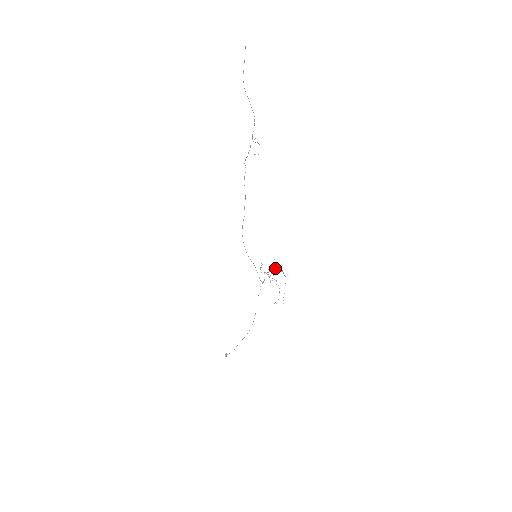
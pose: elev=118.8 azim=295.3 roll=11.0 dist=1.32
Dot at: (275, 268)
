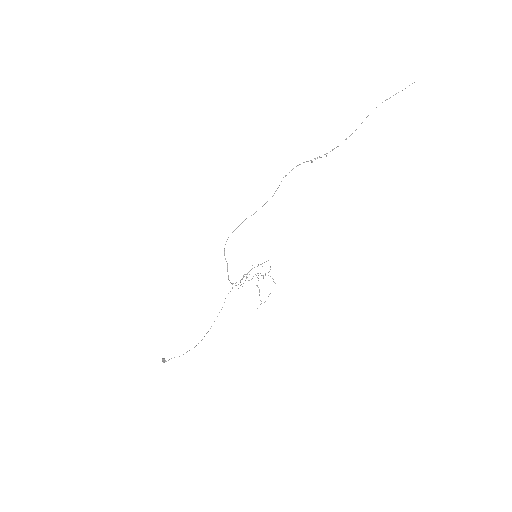
Dot at: (260, 273)
